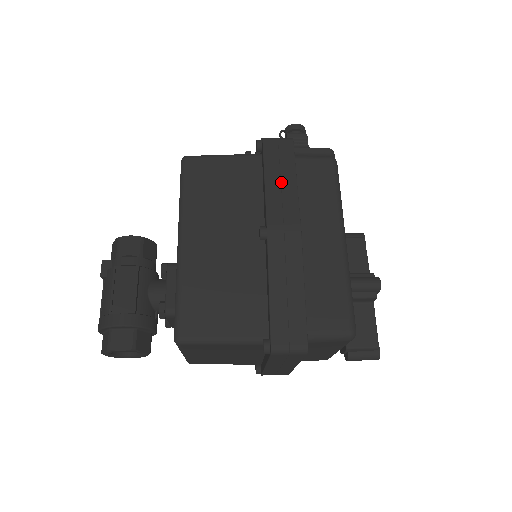
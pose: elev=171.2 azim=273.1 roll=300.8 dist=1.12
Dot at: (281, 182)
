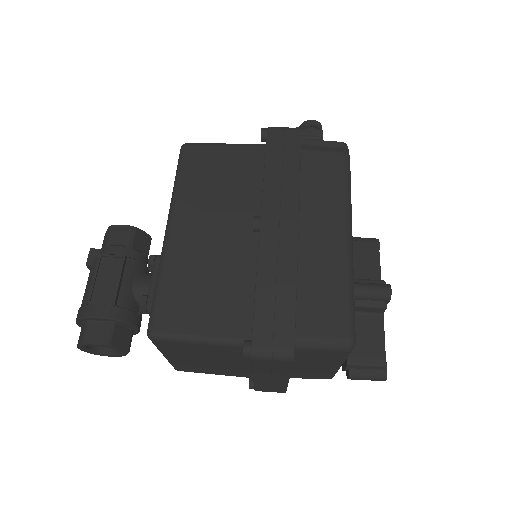
Dot at: (282, 171)
